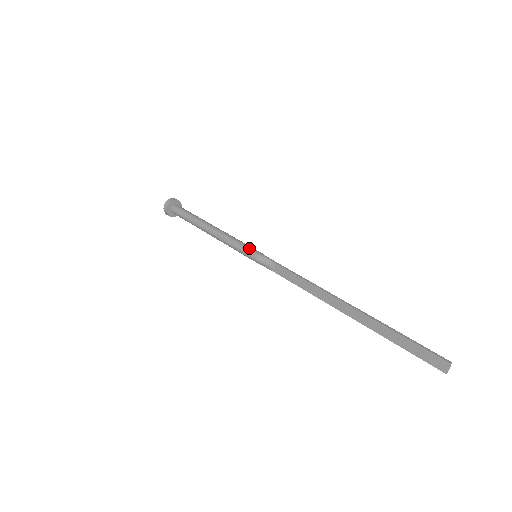
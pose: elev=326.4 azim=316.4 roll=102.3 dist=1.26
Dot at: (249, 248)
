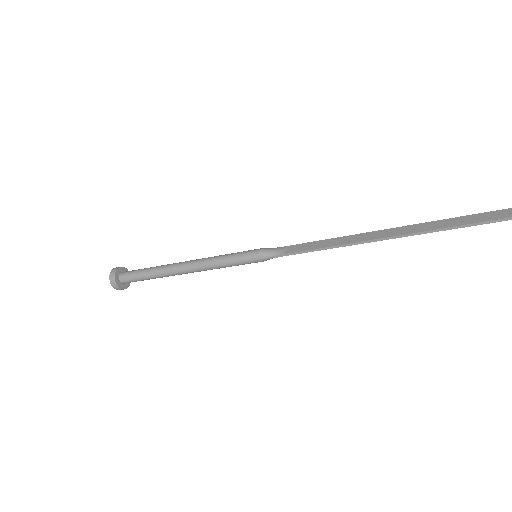
Dot at: (247, 251)
